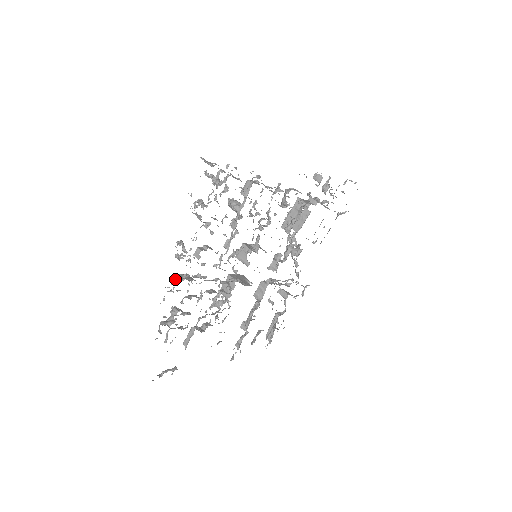
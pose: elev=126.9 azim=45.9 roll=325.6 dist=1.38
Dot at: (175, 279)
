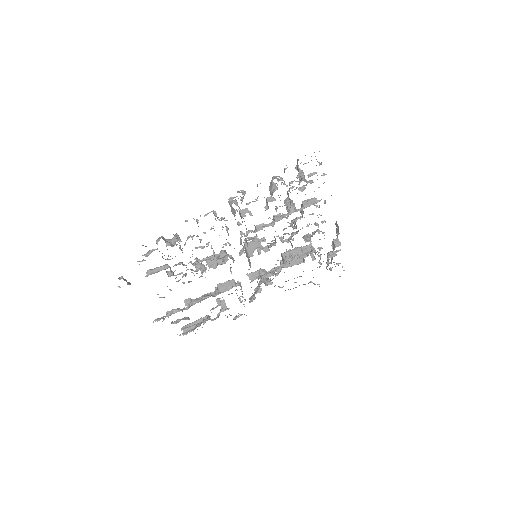
Dot at: (214, 214)
